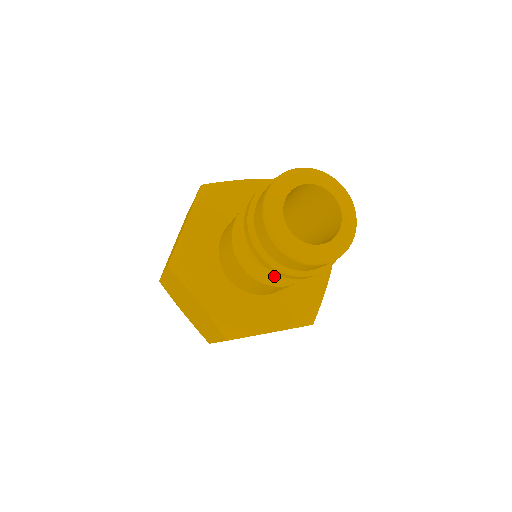
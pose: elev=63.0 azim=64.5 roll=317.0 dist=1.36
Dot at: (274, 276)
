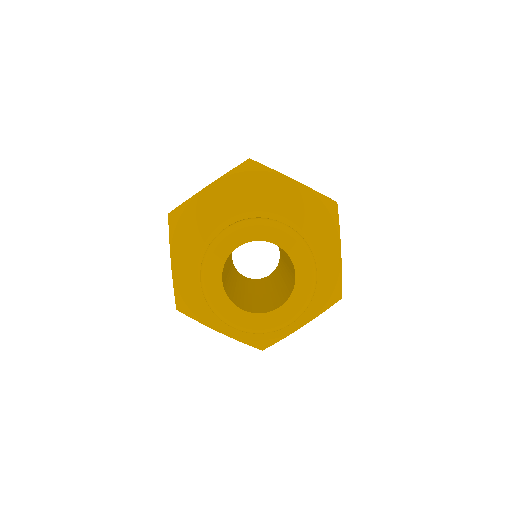
Dot at: occluded
